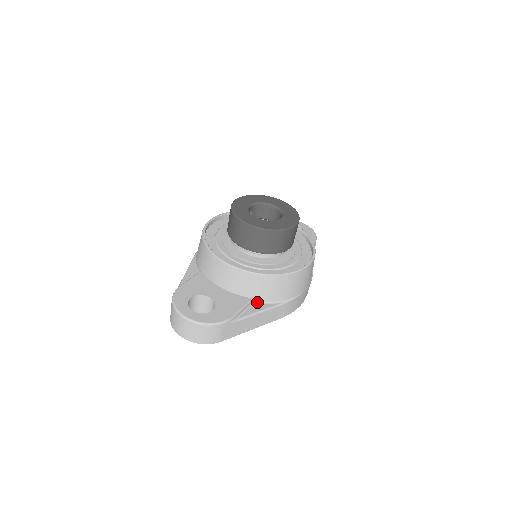
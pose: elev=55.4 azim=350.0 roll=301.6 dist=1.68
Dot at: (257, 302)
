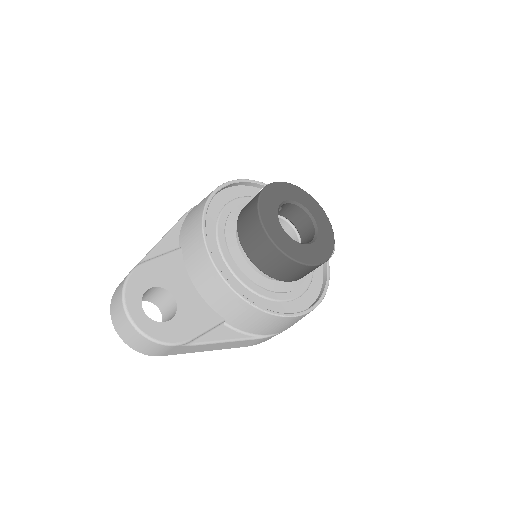
Dot at: (228, 325)
